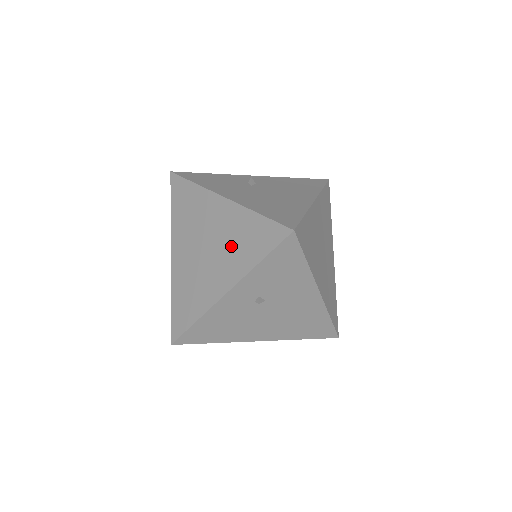
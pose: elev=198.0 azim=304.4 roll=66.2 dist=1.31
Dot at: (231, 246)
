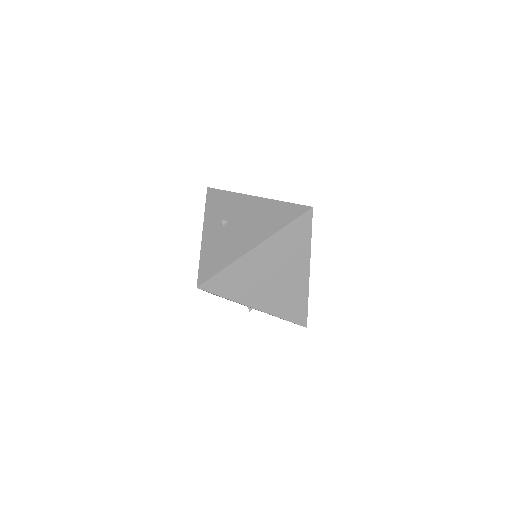
Dot at: occluded
